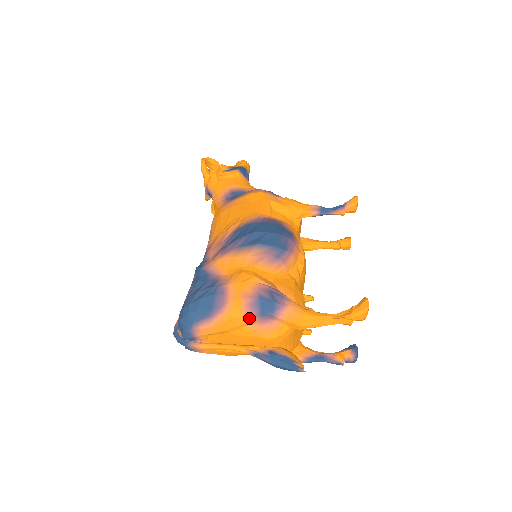
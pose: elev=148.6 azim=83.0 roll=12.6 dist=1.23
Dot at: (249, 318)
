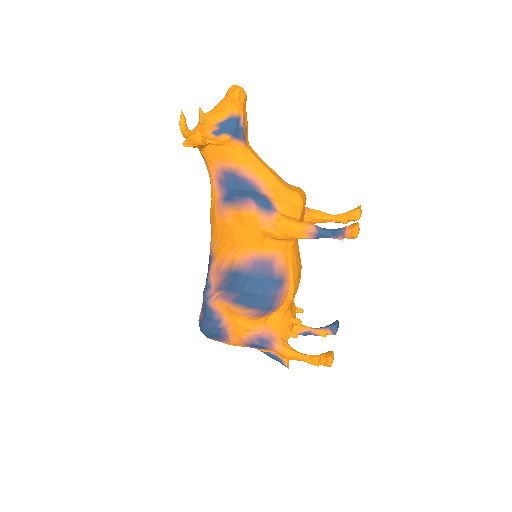
Dot at: occluded
